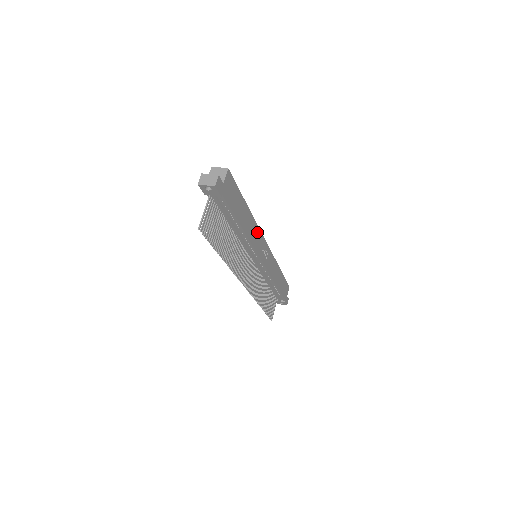
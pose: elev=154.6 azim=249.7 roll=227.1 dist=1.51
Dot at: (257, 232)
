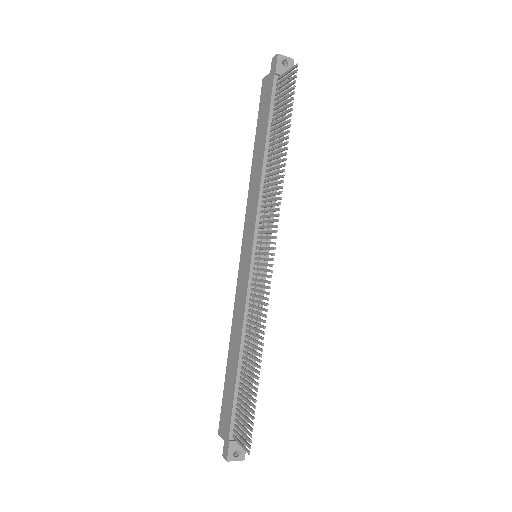
Dot at: occluded
